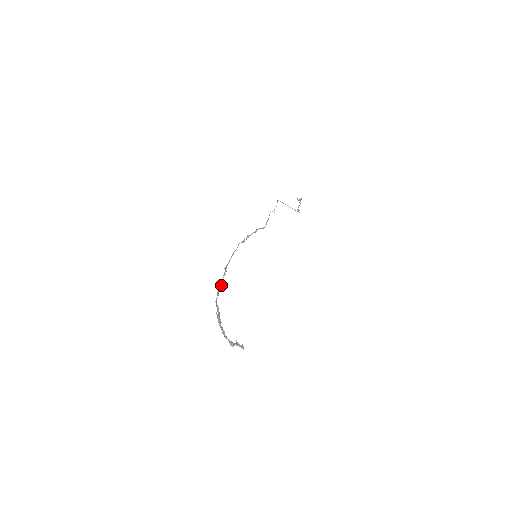
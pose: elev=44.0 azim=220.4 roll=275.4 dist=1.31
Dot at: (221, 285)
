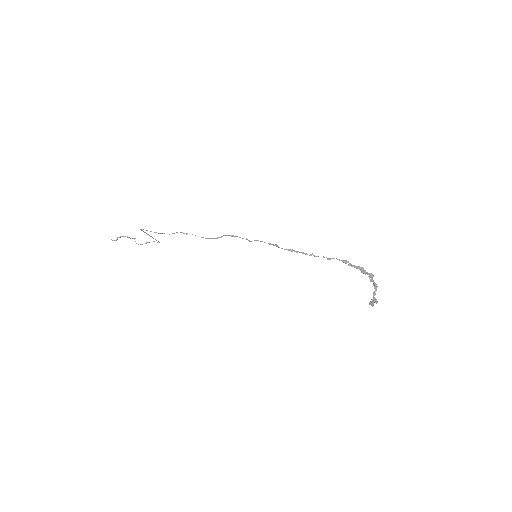
Dot at: (331, 258)
